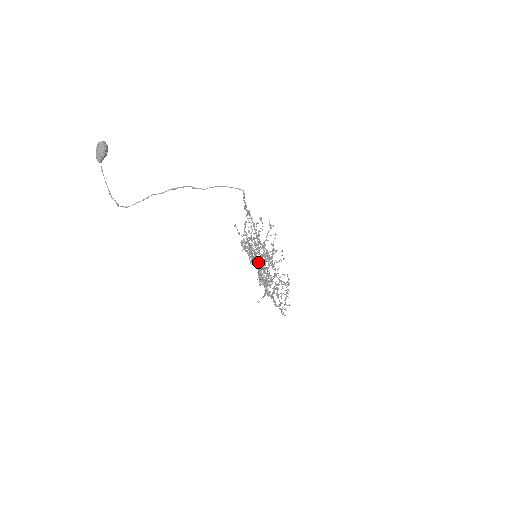
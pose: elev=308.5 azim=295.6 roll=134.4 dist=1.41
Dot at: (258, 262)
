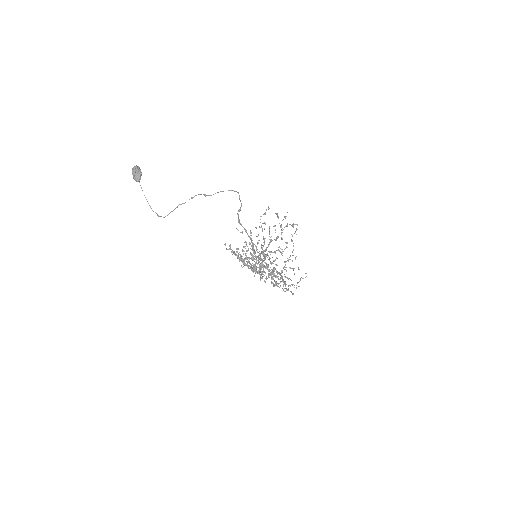
Dot at: (256, 267)
